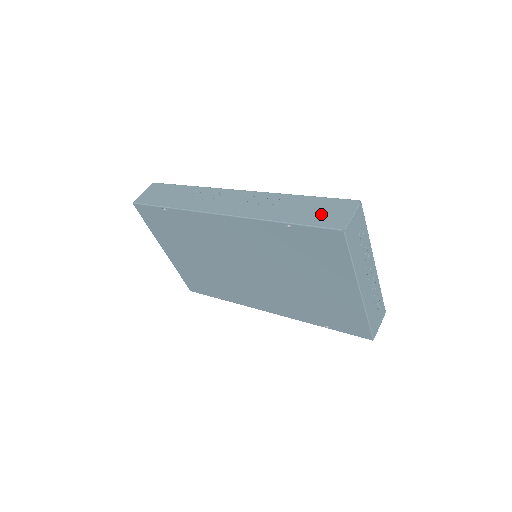
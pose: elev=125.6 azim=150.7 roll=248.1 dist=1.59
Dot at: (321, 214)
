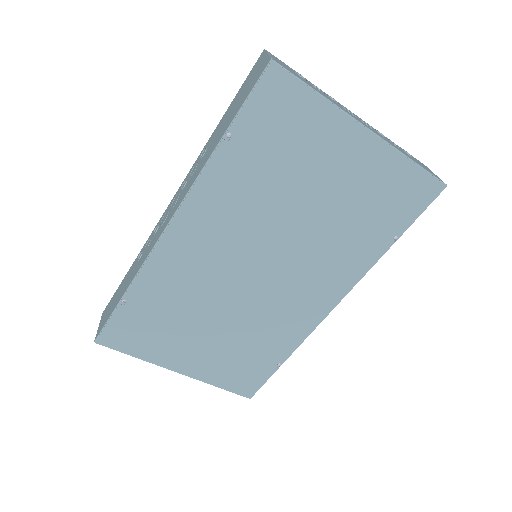
Dot at: (244, 93)
